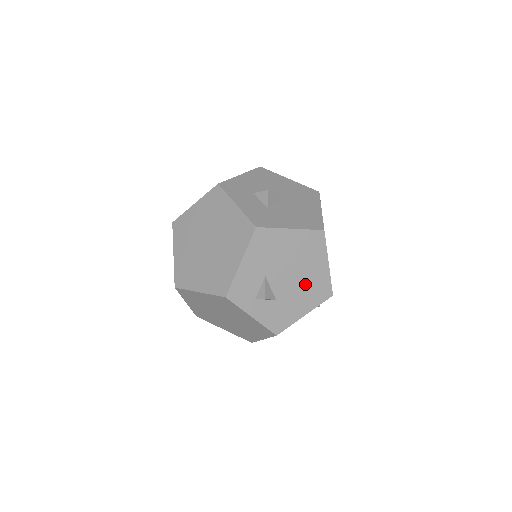
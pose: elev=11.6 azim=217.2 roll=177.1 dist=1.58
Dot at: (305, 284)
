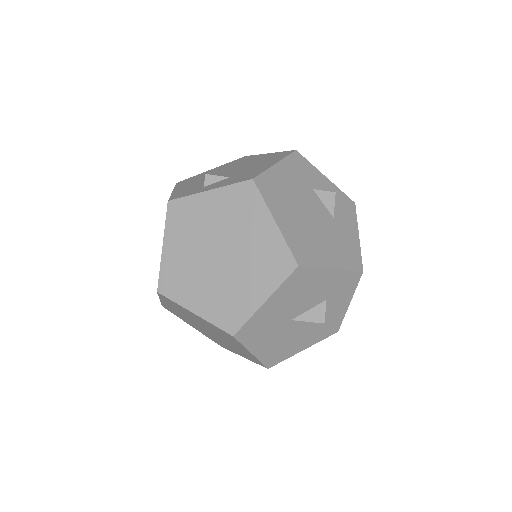
Dot at: (255, 164)
